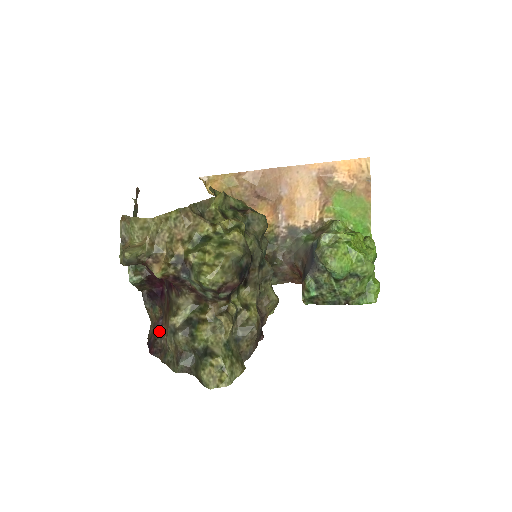
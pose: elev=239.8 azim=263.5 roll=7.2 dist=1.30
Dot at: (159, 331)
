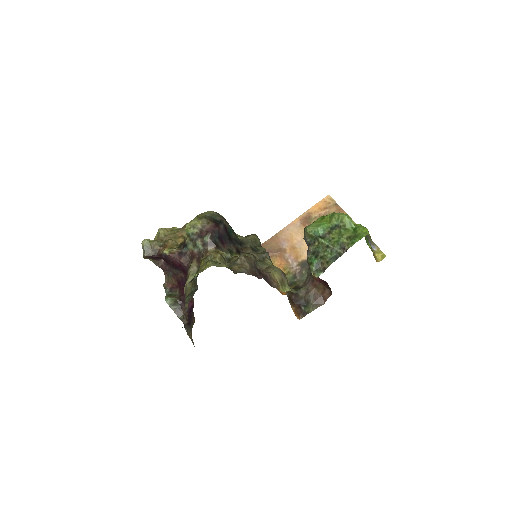
Dot at: occluded
